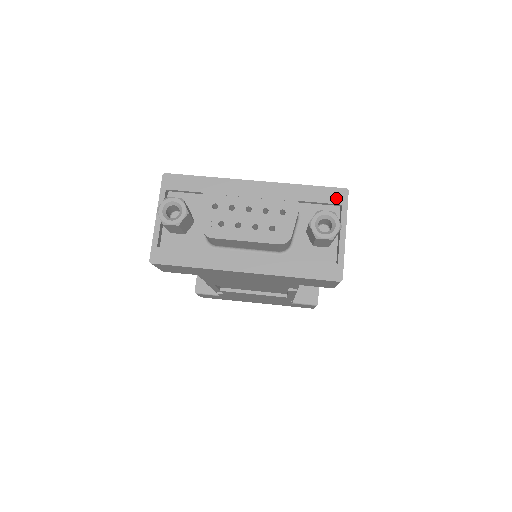
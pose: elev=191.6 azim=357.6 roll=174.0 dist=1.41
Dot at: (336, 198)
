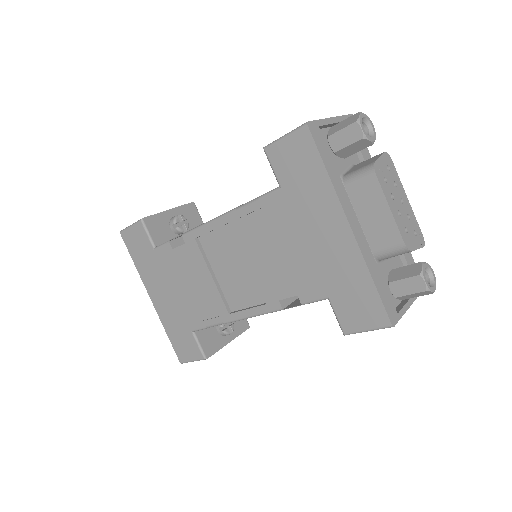
Dot at: occluded
